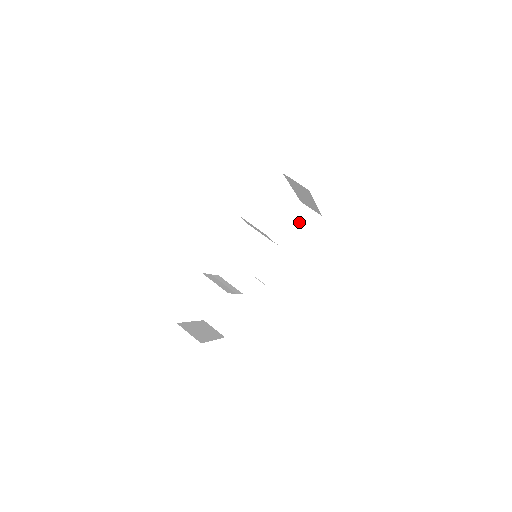
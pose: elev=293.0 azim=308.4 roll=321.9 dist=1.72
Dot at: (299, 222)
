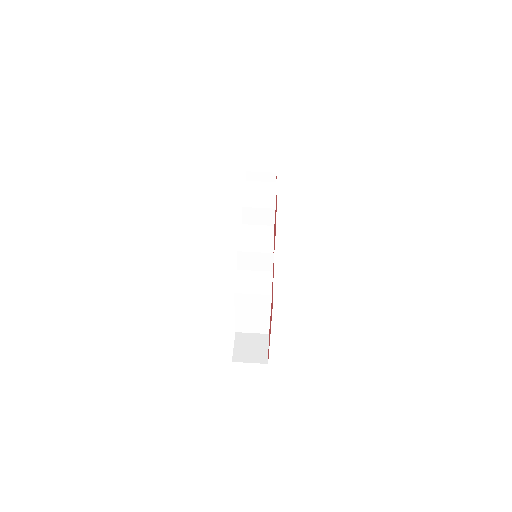
Dot at: occluded
